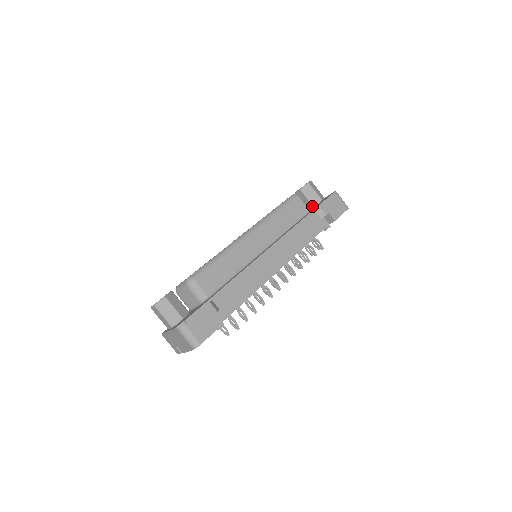
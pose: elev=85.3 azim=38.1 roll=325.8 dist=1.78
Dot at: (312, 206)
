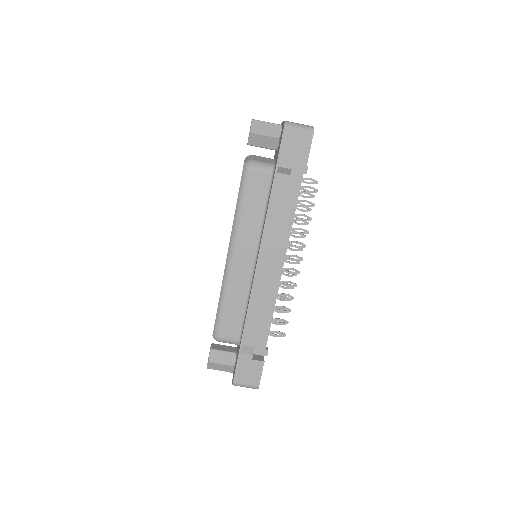
Dot at: occluded
